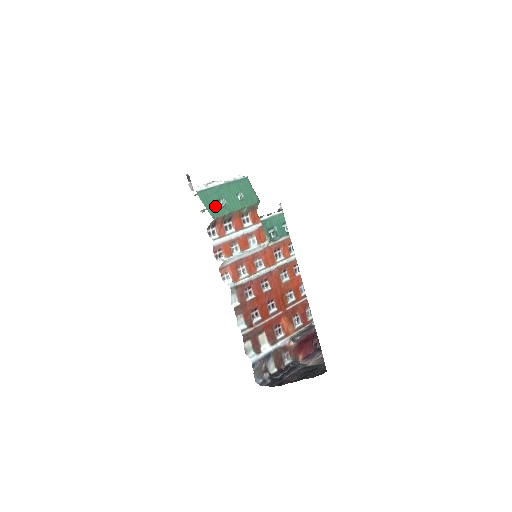
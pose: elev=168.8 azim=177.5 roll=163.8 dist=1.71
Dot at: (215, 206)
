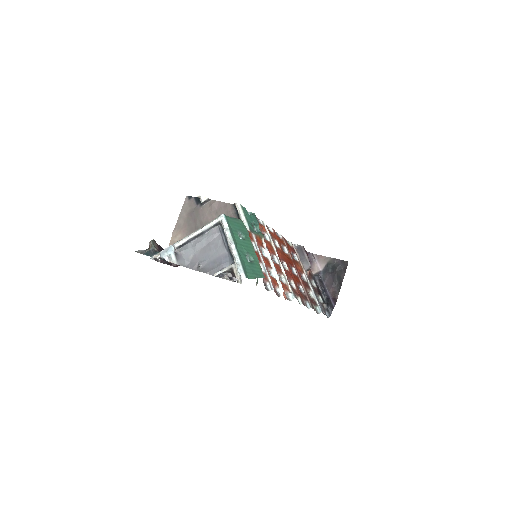
Dot at: (254, 268)
